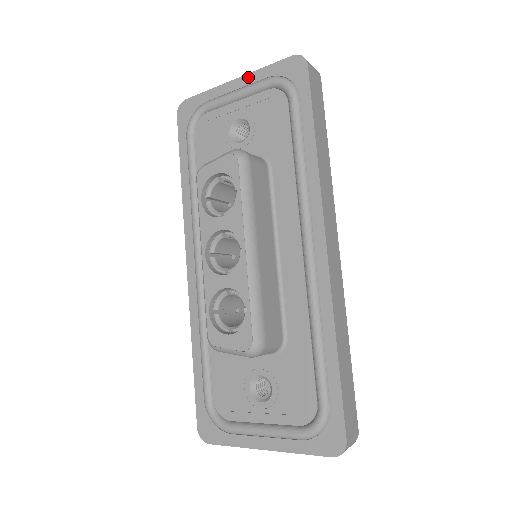
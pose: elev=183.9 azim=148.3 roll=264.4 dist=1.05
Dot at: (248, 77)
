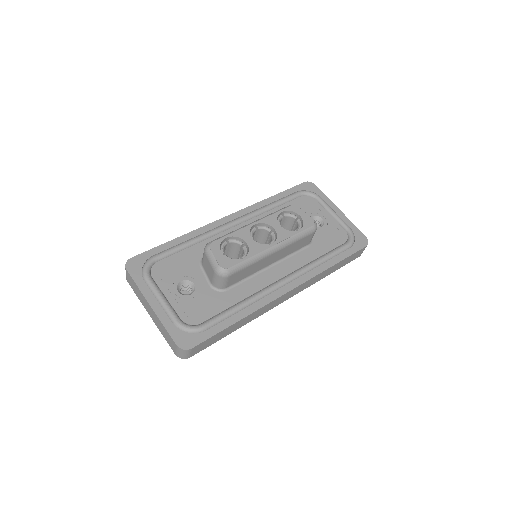
Dot at: (345, 217)
